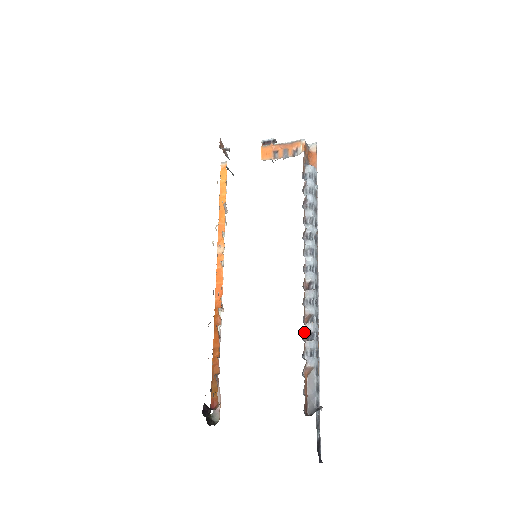
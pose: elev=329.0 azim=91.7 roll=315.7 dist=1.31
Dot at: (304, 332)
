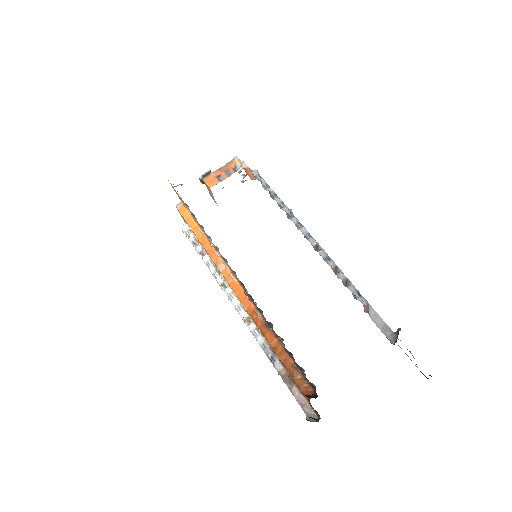
Dot at: occluded
